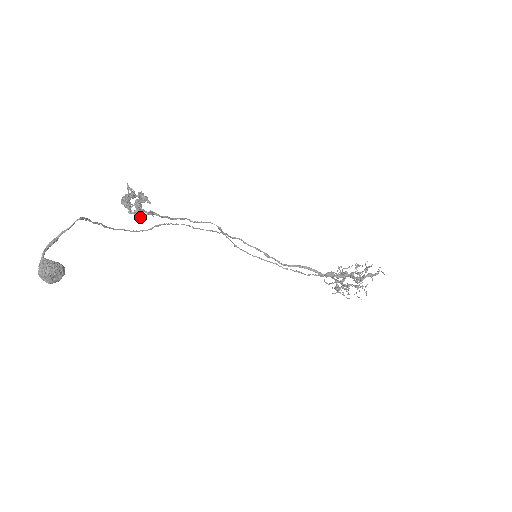
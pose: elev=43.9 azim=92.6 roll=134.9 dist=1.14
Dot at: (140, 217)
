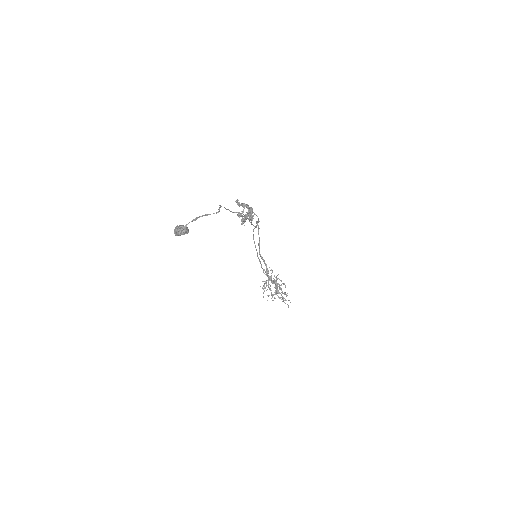
Dot at: (239, 216)
